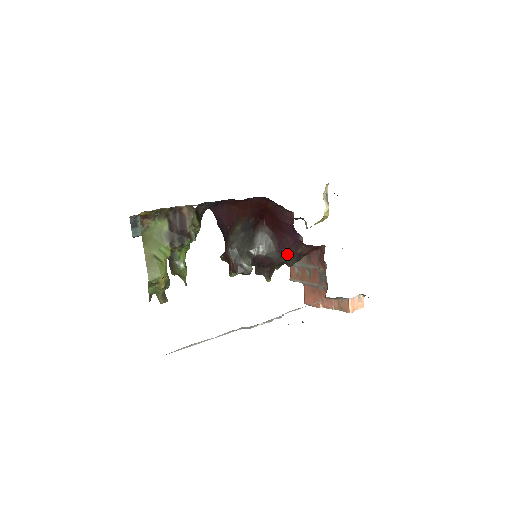
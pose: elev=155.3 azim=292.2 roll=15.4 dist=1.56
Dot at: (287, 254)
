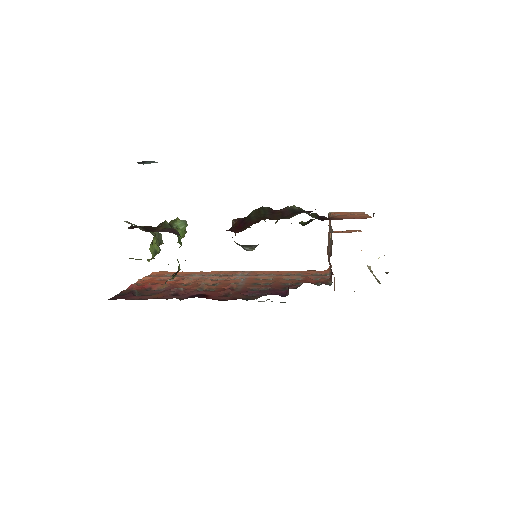
Dot at: occluded
